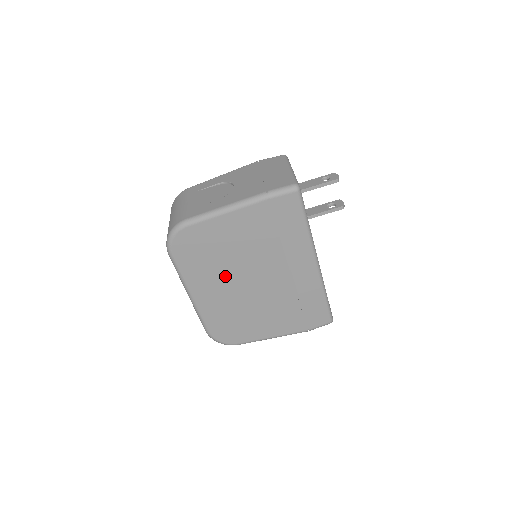
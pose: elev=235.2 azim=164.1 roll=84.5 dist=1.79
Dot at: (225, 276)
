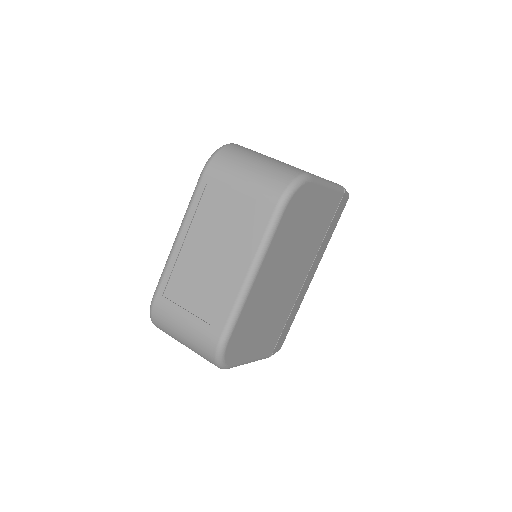
Dot at: (285, 261)
